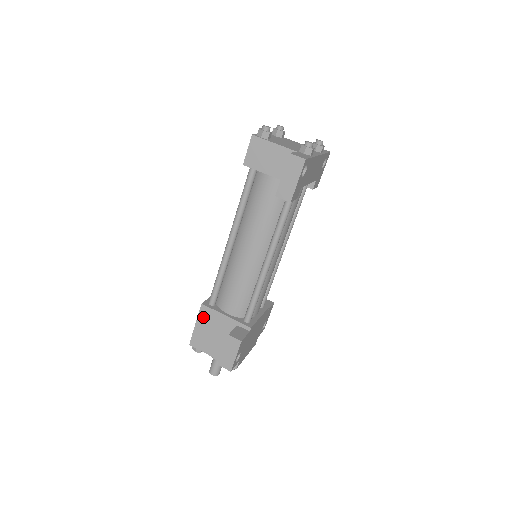
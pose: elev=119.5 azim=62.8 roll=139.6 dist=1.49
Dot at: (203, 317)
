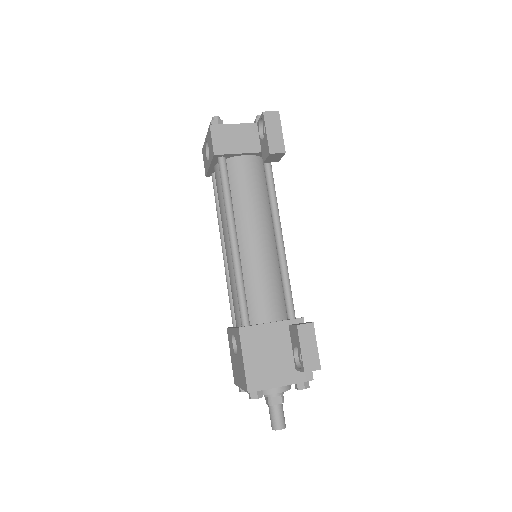
Dot at: (248, 343)
